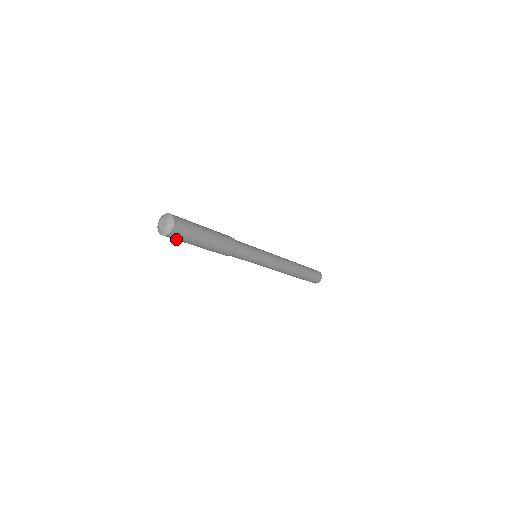
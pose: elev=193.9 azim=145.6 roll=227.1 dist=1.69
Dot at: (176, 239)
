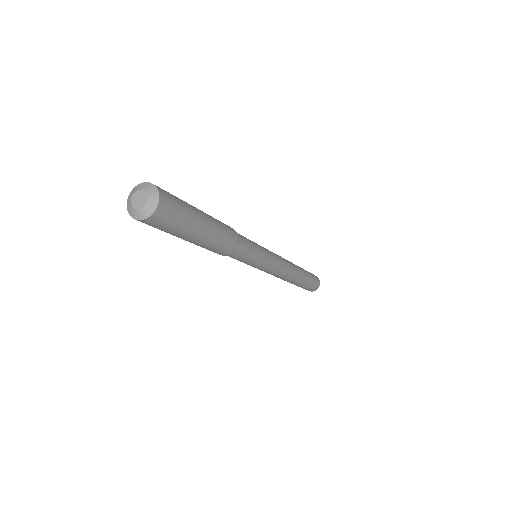
Dot at: occluded
